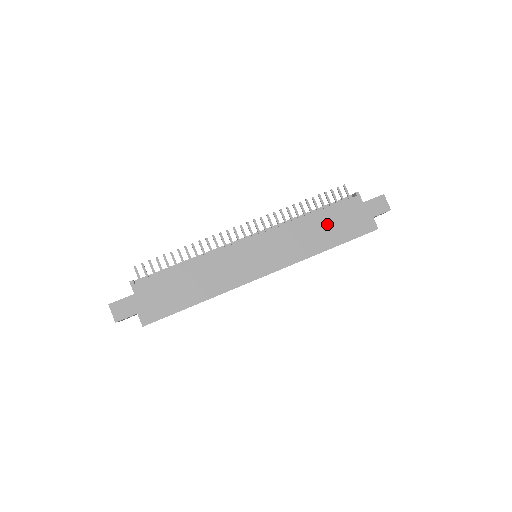
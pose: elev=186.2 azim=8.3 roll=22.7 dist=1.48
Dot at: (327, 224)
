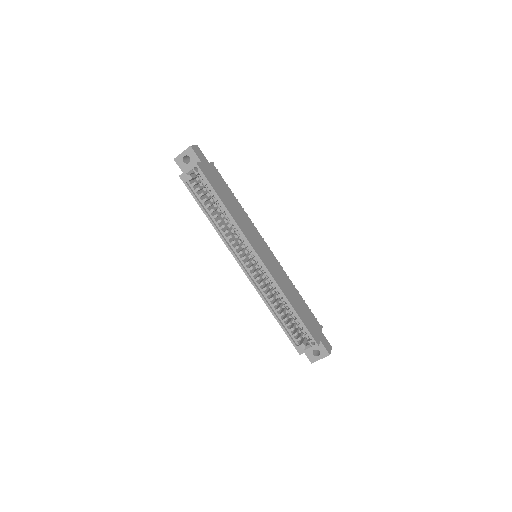
Dot at: (300, 304)
